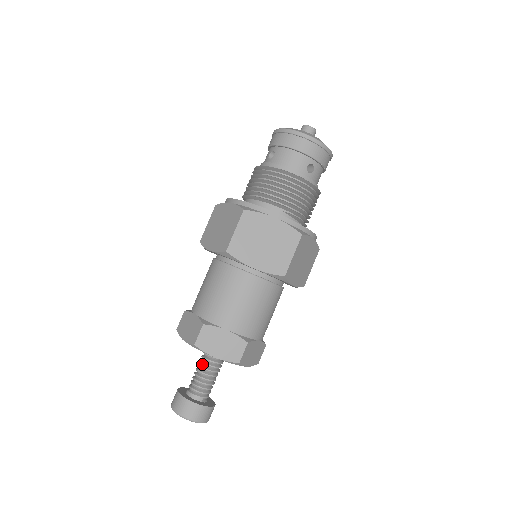
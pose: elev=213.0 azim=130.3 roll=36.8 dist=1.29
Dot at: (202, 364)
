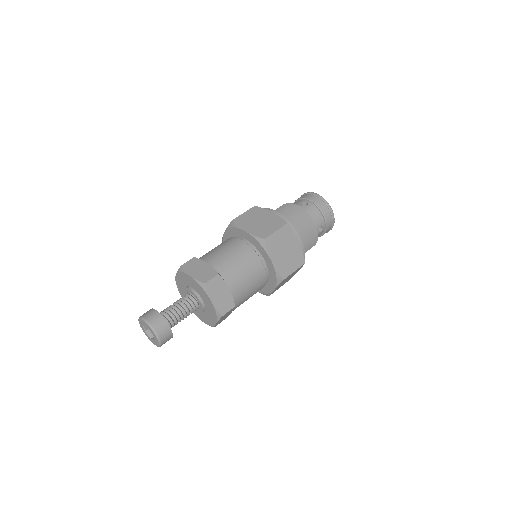
Dot at: (184, 302)
